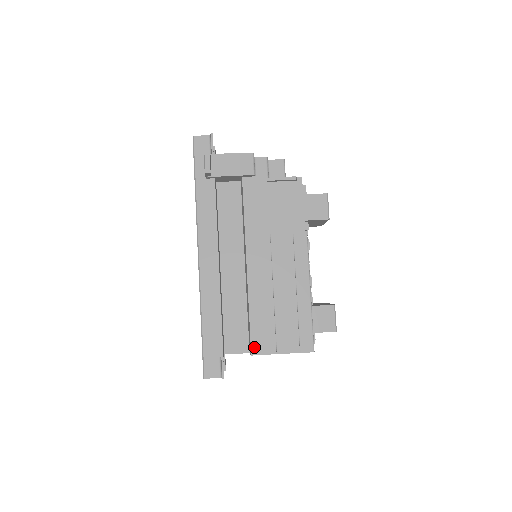
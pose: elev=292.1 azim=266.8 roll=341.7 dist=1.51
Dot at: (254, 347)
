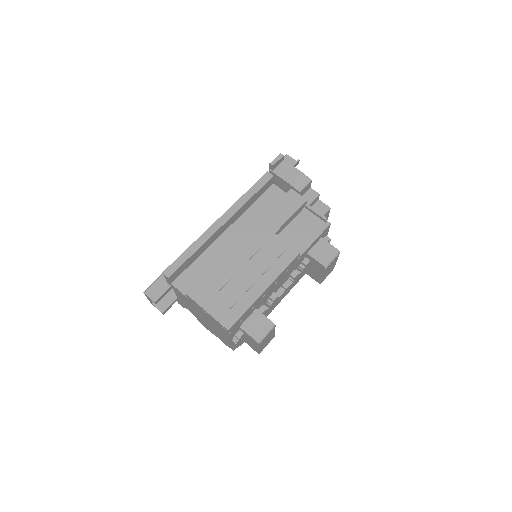
Dot at: (193, 290)
